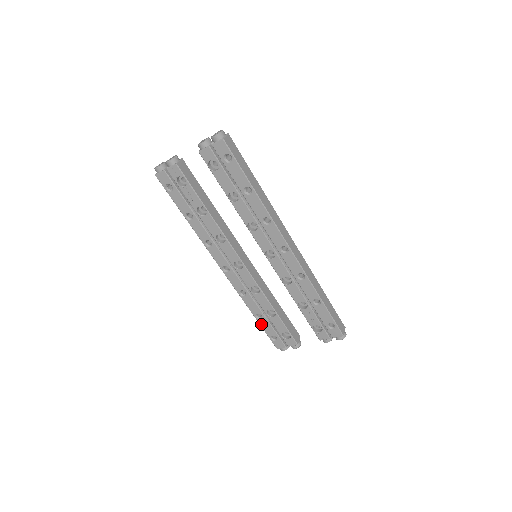
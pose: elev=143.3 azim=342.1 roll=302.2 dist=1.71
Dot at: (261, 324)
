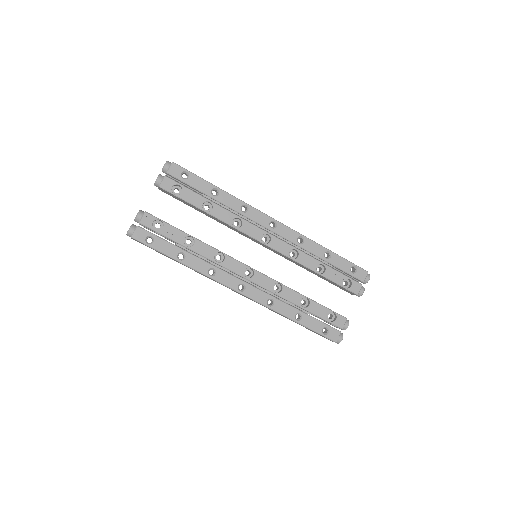
Dot at: (306, 325)
